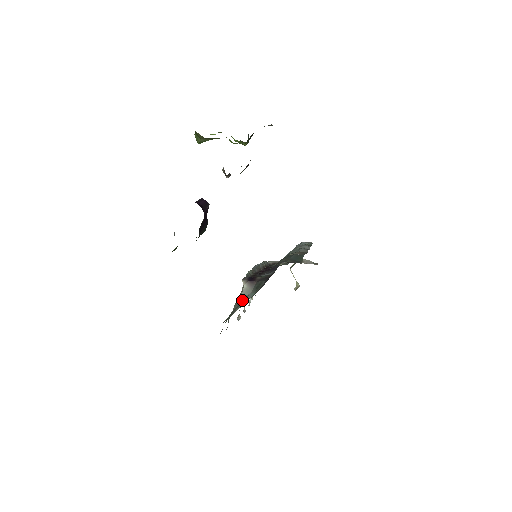
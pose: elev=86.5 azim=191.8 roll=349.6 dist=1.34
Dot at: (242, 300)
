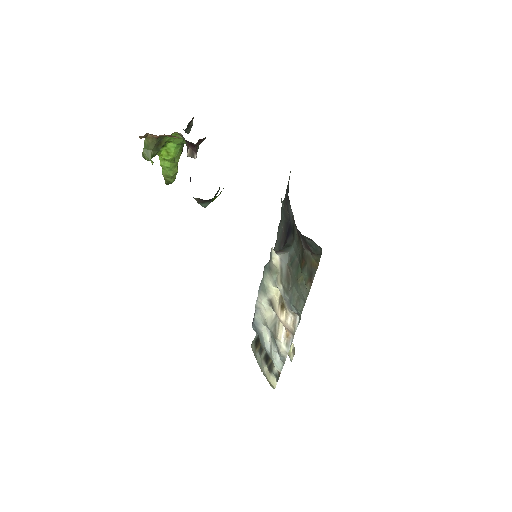
Dot at: (289, 262)
